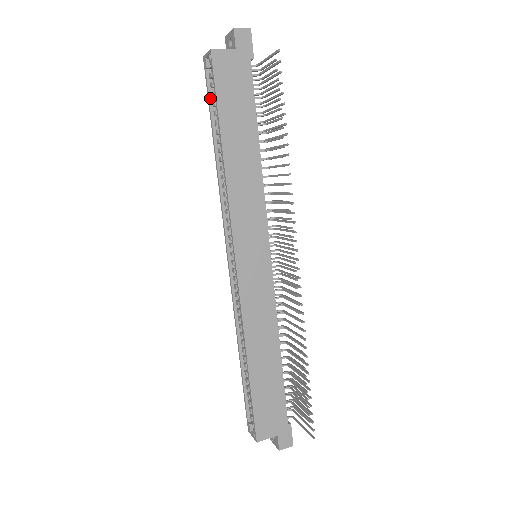
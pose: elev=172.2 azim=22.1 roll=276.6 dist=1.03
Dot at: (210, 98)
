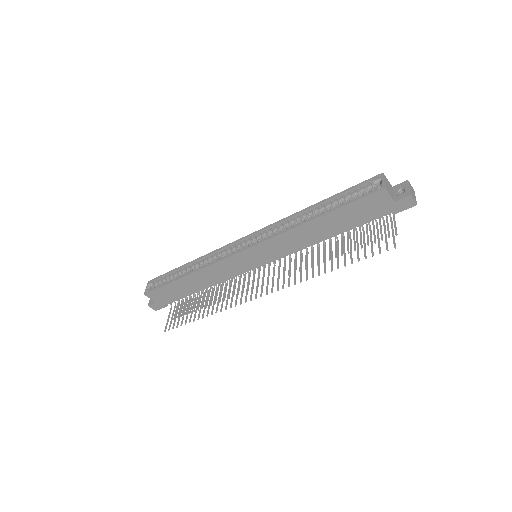
Dot at: (353, 189)
